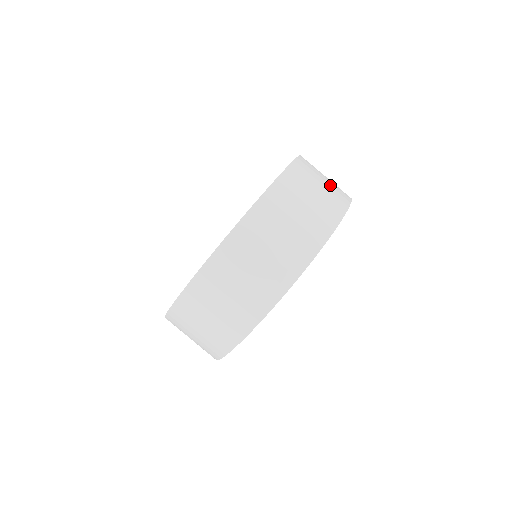
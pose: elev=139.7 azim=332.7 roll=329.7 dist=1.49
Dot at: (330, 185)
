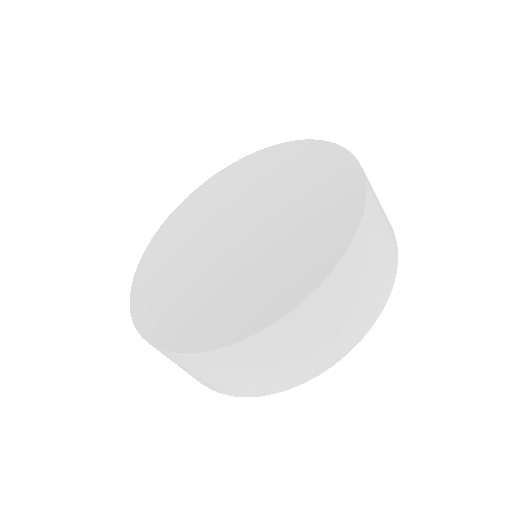
Dot at: (367, 293)
